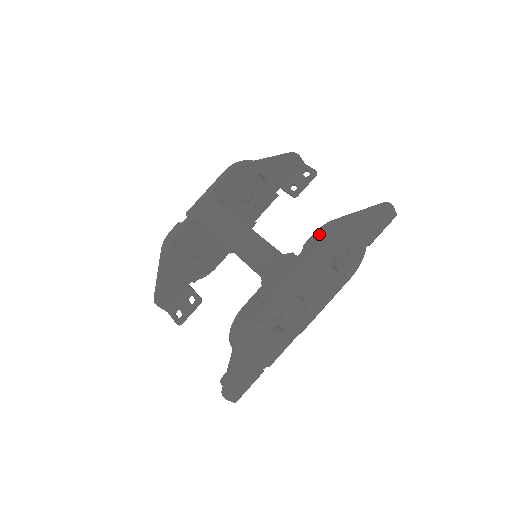
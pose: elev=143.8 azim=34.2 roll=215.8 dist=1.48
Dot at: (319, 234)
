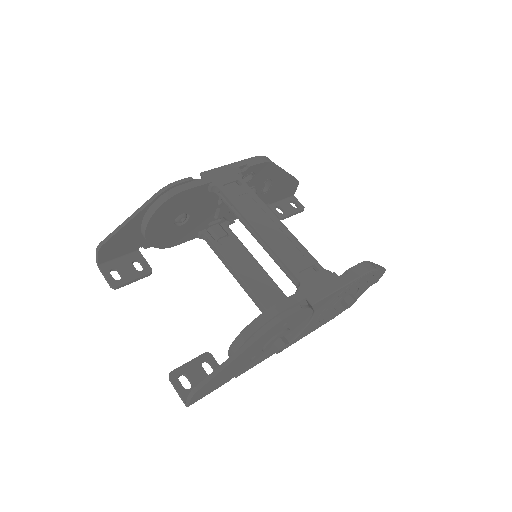
Dot at: (362, 267)
